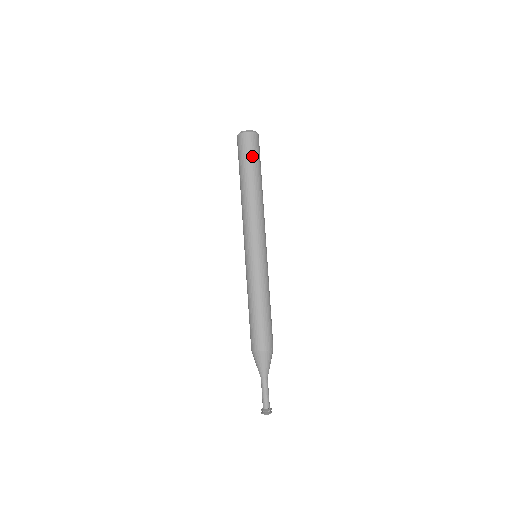
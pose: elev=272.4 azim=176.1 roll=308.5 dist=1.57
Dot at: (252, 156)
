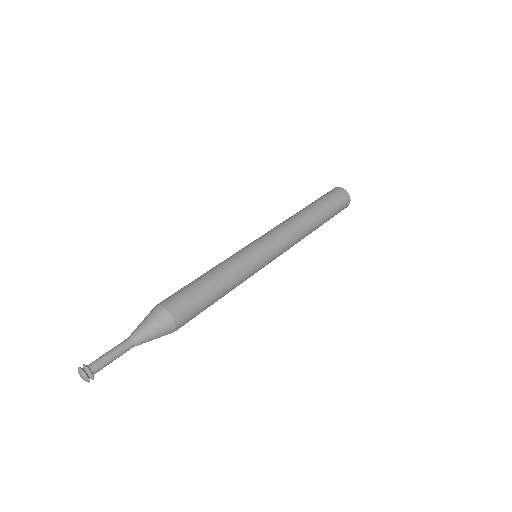
Dot at: (323, 197)
